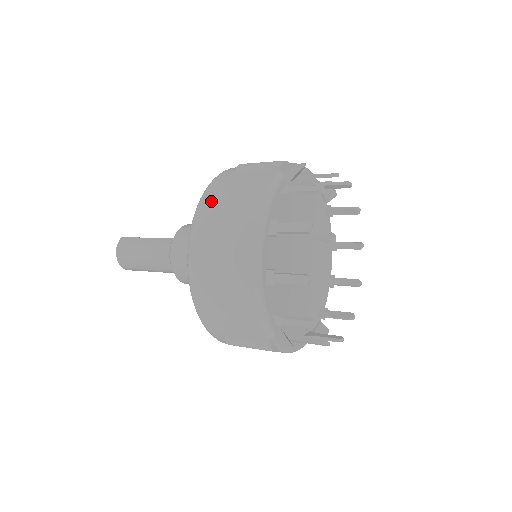
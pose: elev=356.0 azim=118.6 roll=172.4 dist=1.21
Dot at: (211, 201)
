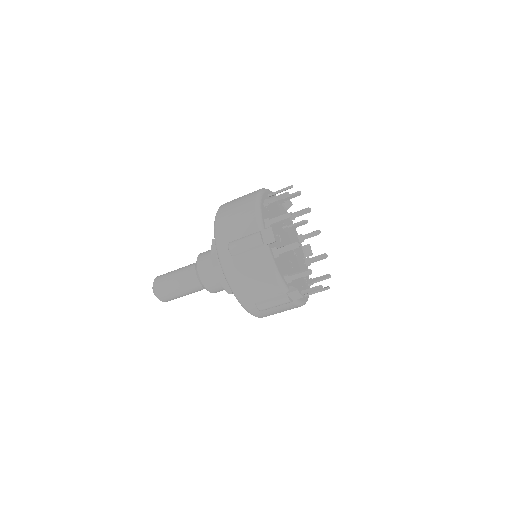
Dot at: occluded
